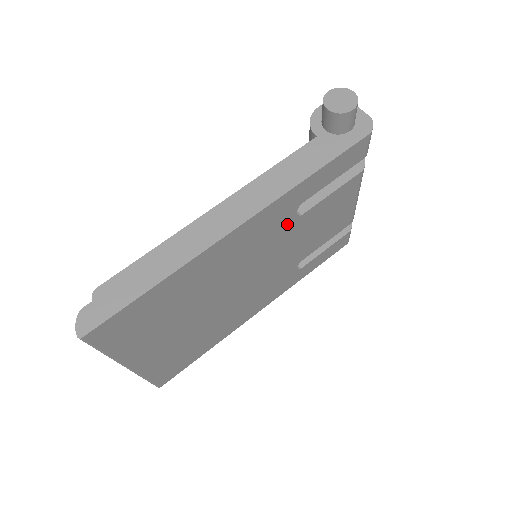
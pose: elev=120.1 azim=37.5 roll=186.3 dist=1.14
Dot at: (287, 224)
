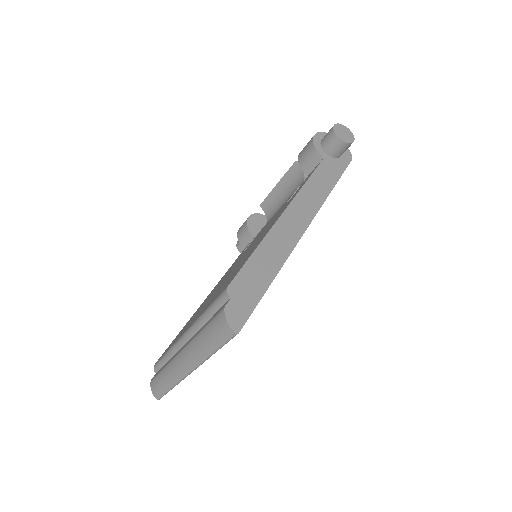
Dot at: occluded
